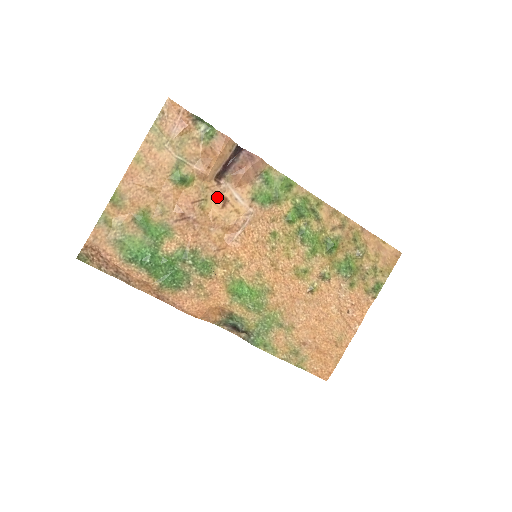
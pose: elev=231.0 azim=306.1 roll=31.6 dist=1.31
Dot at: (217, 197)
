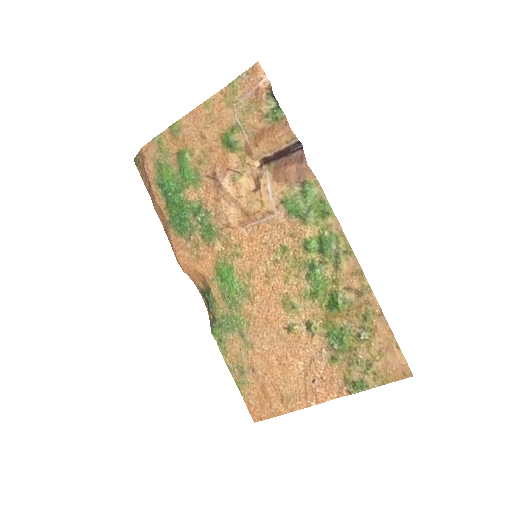
Dot at: (254, 179)
